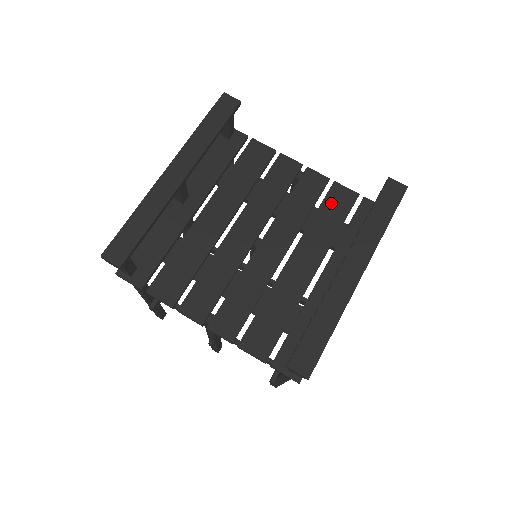
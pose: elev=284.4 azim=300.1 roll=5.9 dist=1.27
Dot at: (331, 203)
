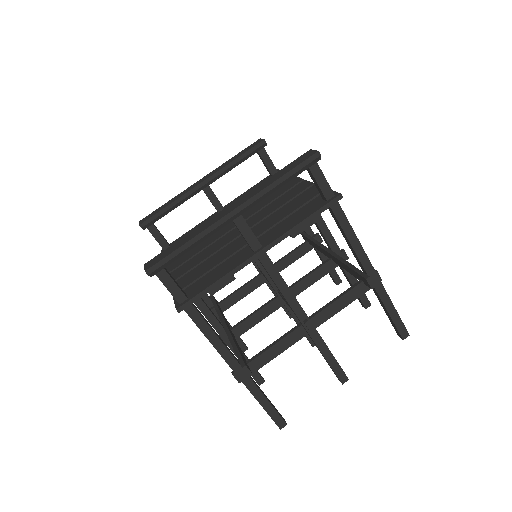
Dot at: (300, 198)
